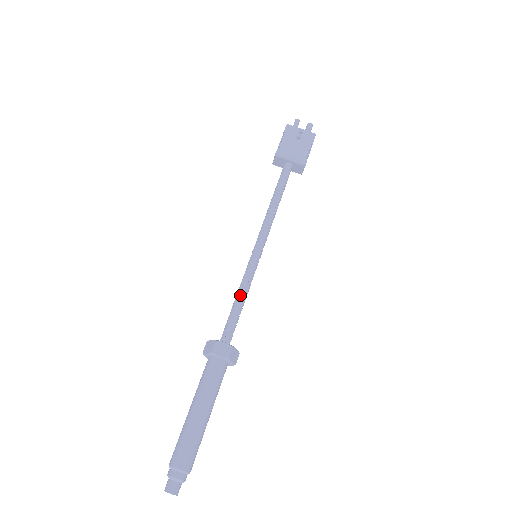
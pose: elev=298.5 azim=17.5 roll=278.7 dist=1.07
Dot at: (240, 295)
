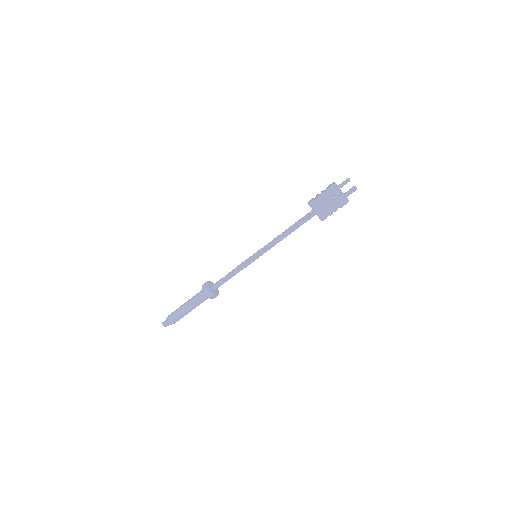
Dot at: (234, 272)
